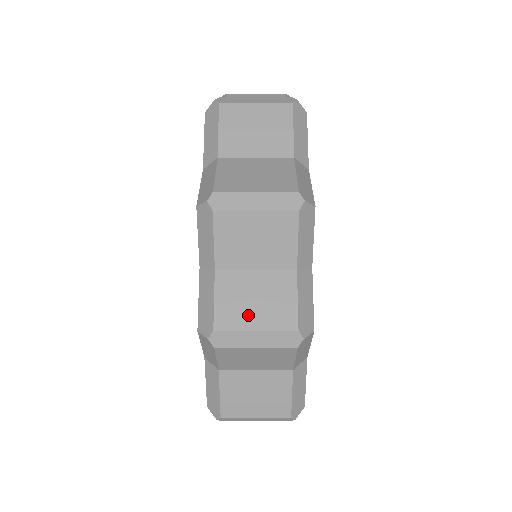
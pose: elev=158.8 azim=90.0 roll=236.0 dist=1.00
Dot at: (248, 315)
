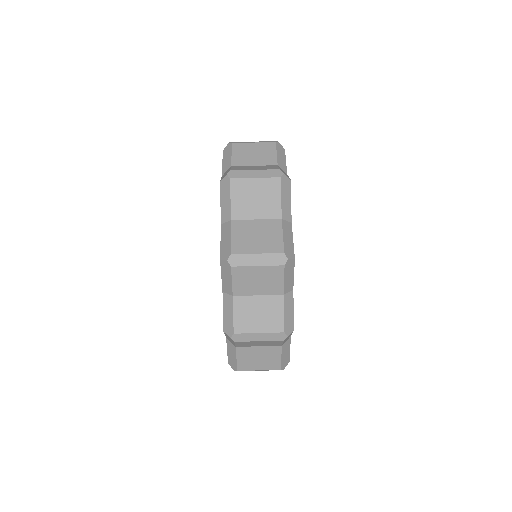
Dot at: (254, 324)
